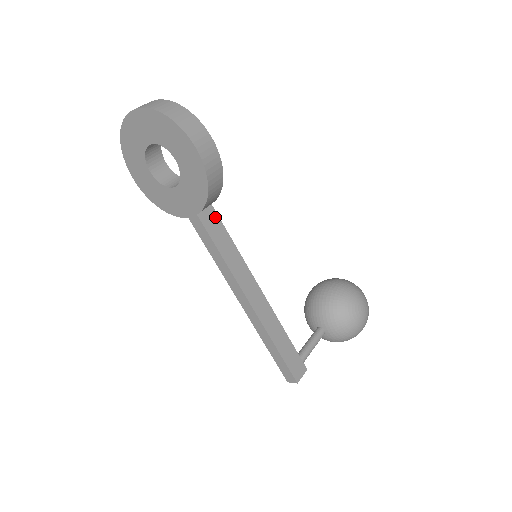
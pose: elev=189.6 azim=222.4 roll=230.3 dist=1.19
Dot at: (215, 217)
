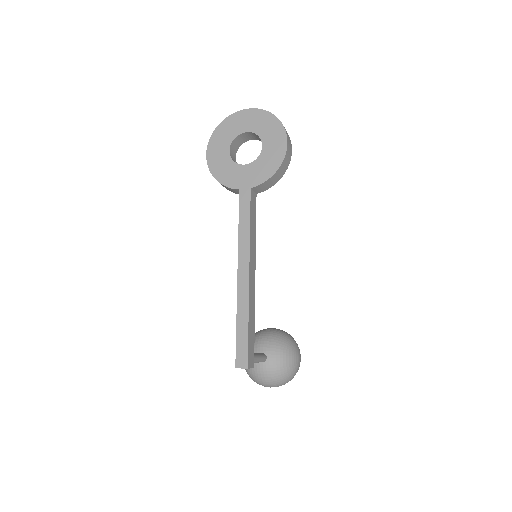
Dot at: (255, 202)
